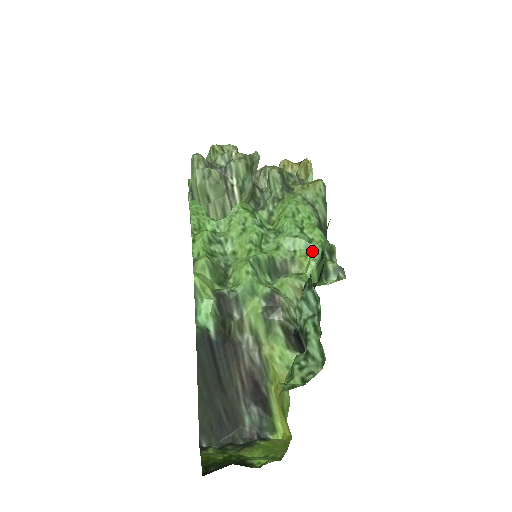
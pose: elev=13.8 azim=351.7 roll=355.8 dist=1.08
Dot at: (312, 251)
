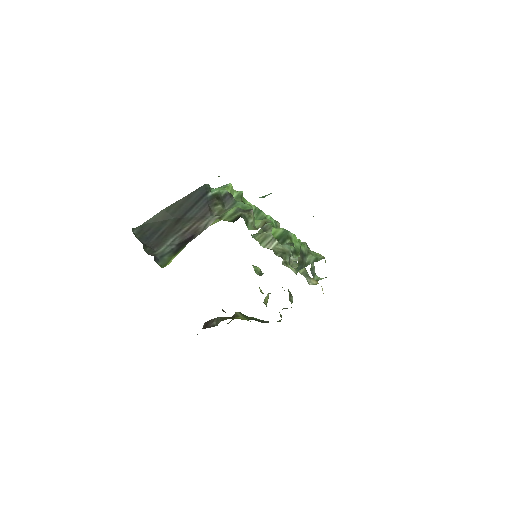
Dot at: occluded
